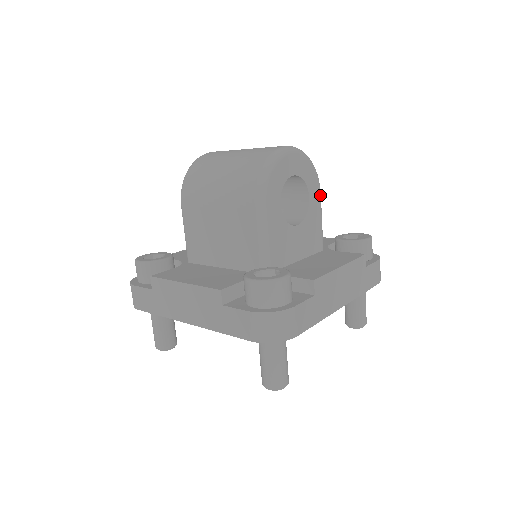
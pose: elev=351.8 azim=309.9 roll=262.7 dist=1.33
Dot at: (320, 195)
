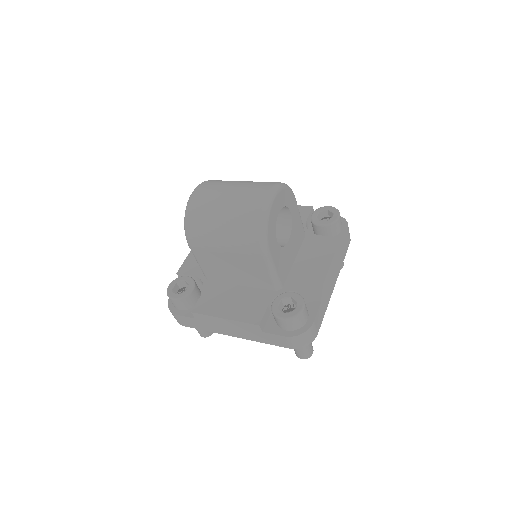
Dot at: (296, 202)
